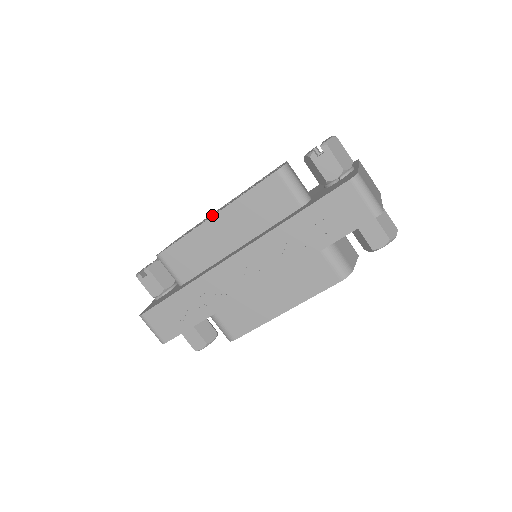
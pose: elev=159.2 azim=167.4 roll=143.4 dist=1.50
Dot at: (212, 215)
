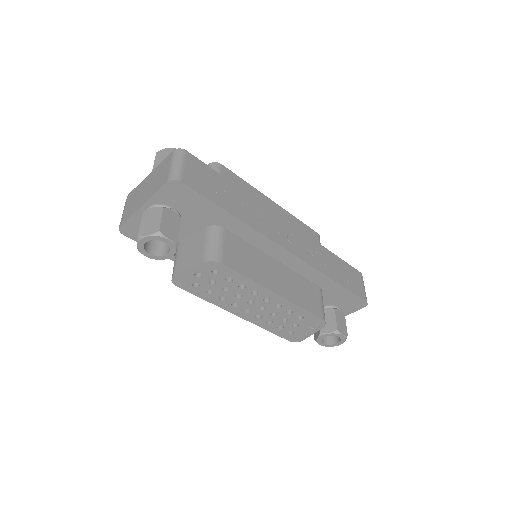
Dot at: occluded
